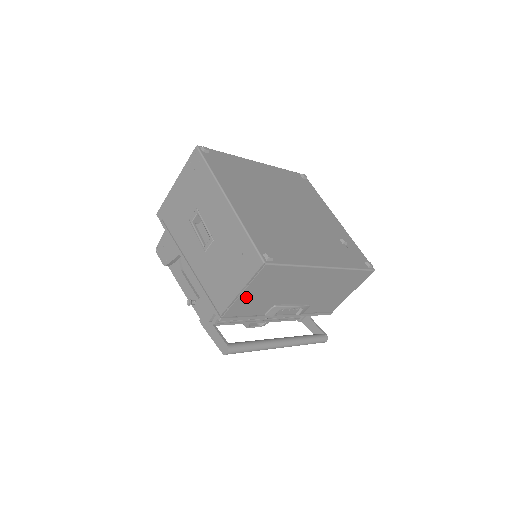
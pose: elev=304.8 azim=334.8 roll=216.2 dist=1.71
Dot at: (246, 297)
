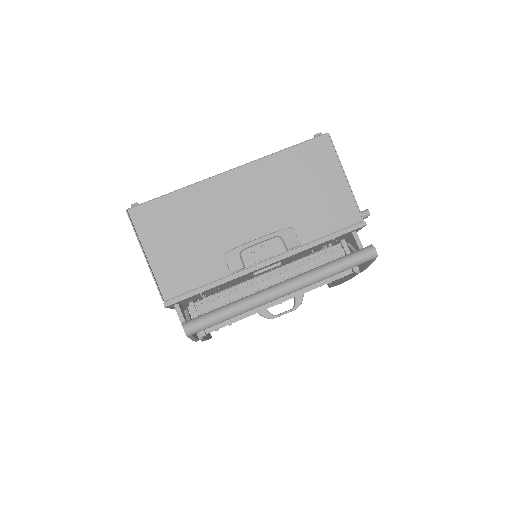
Dot at: (161, 260)
